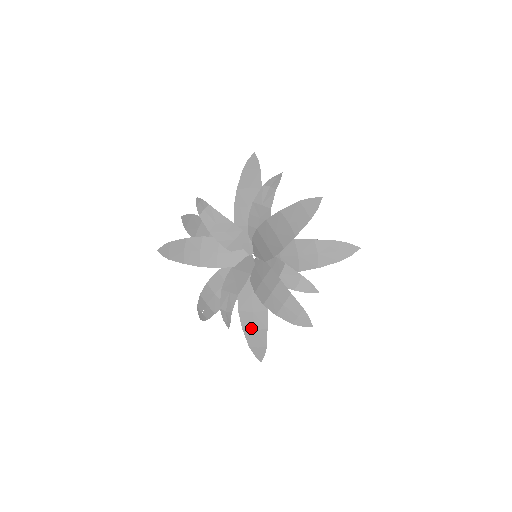
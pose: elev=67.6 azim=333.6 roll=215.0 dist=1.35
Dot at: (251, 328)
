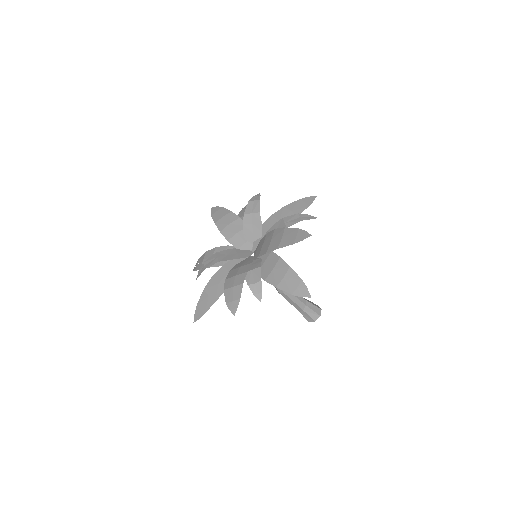
Dot at: (208, 293)
